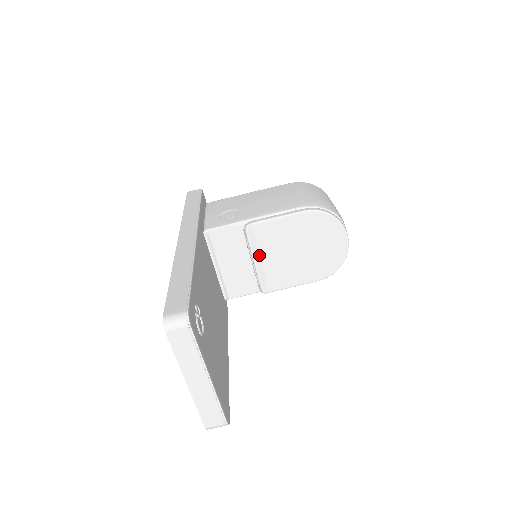
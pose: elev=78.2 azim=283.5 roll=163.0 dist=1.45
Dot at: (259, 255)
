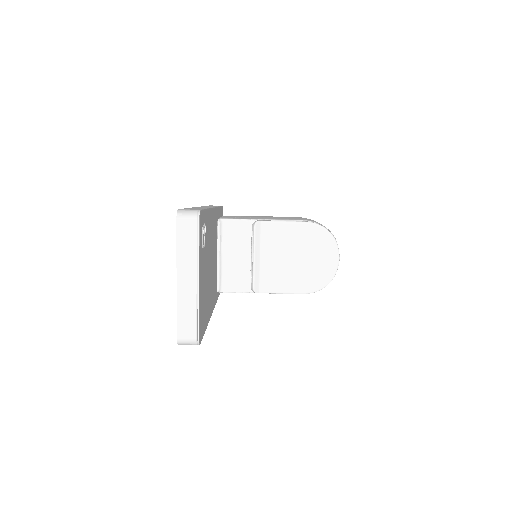
Dot at: (259, 252)
